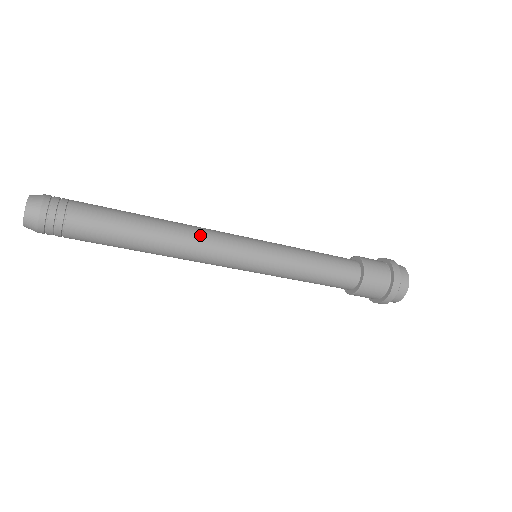
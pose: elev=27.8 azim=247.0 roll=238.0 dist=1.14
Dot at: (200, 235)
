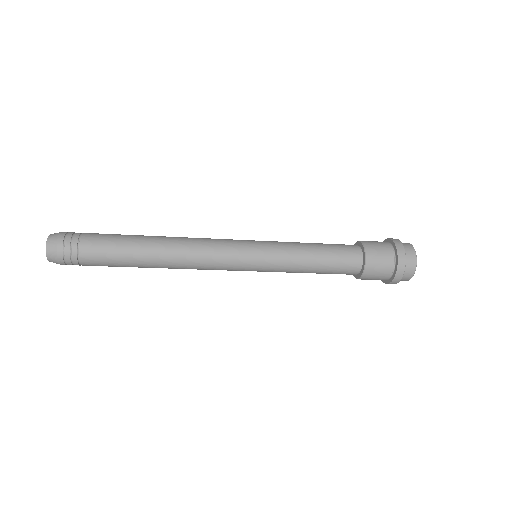
Dot at: (197, 239)
